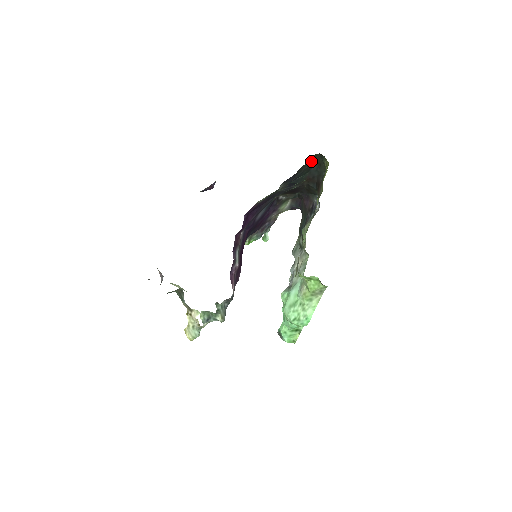
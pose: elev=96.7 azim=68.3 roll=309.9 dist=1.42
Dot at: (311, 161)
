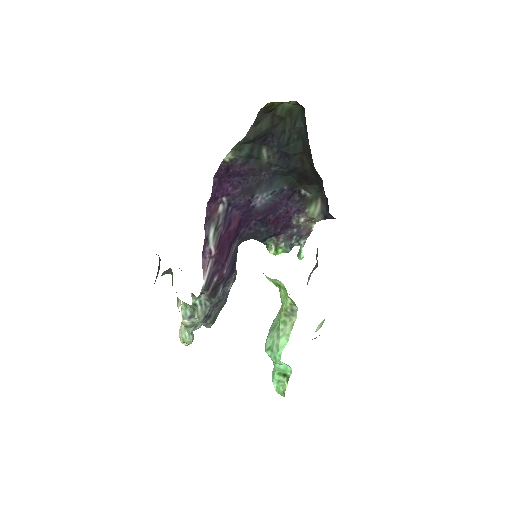
Dot at: (294, 117)
